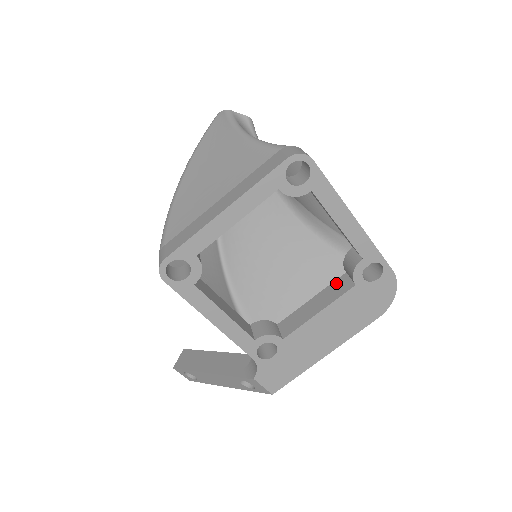
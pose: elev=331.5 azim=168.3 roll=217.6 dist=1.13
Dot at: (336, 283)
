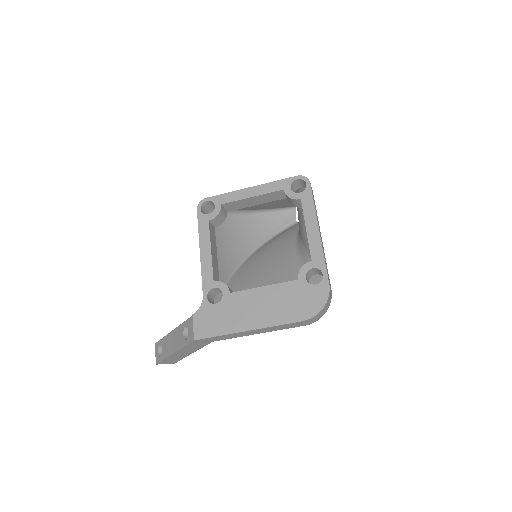
Dot at: occluded
